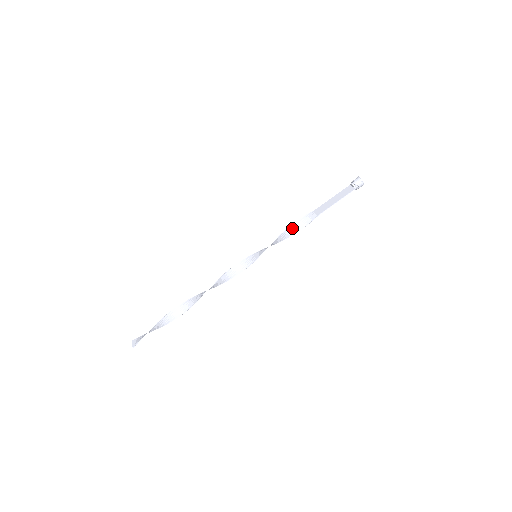
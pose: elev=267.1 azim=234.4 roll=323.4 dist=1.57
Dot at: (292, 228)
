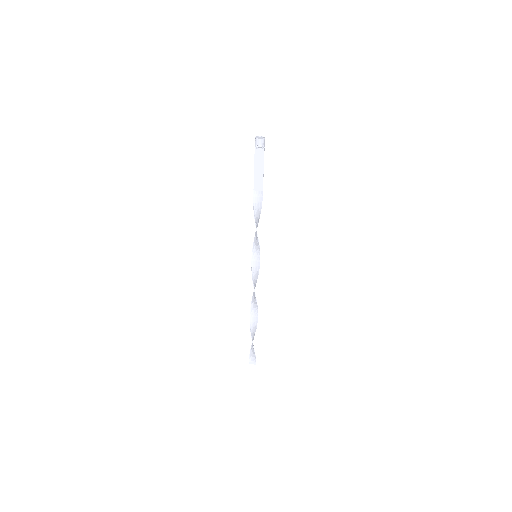
Dot at: (256, 218)
